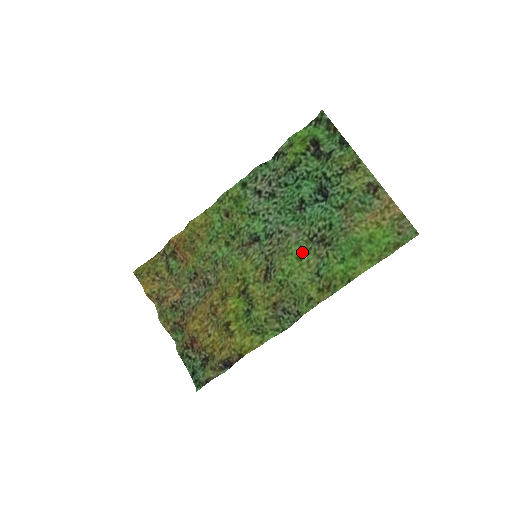
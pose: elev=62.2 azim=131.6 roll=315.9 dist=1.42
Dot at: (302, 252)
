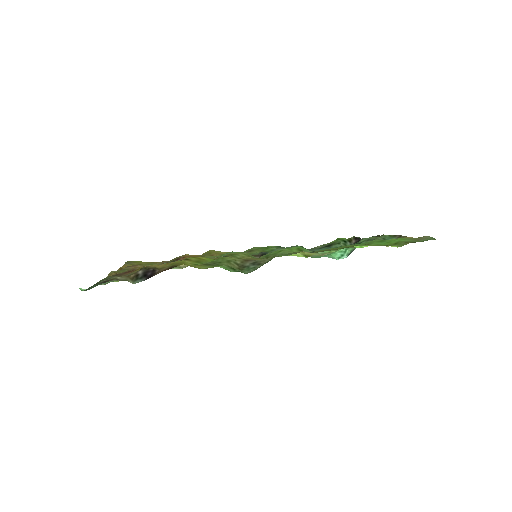
Dot at: (306, 250)
